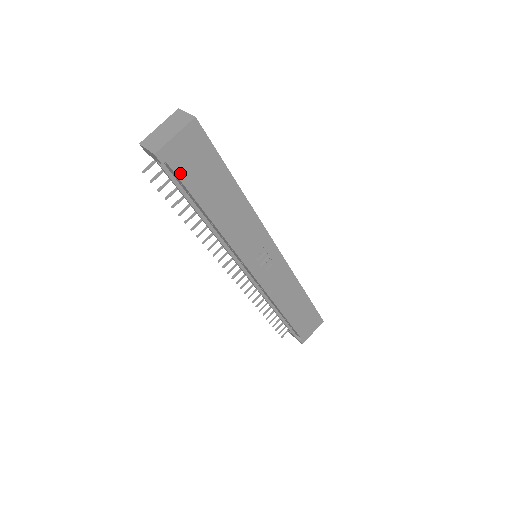
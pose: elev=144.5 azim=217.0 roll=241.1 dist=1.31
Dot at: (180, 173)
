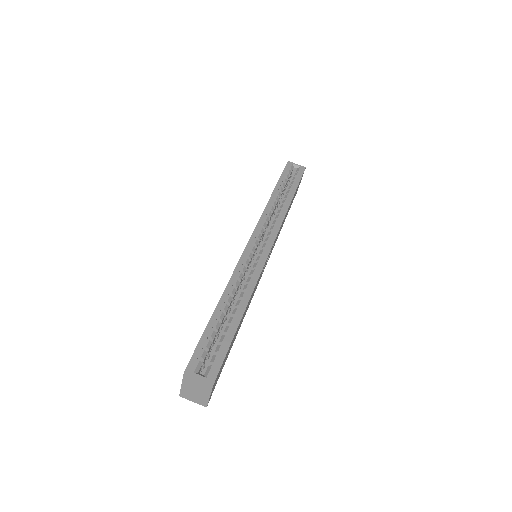
Dot at: occluded
